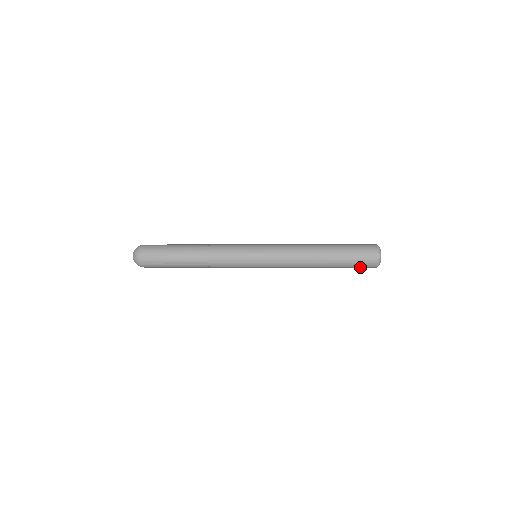
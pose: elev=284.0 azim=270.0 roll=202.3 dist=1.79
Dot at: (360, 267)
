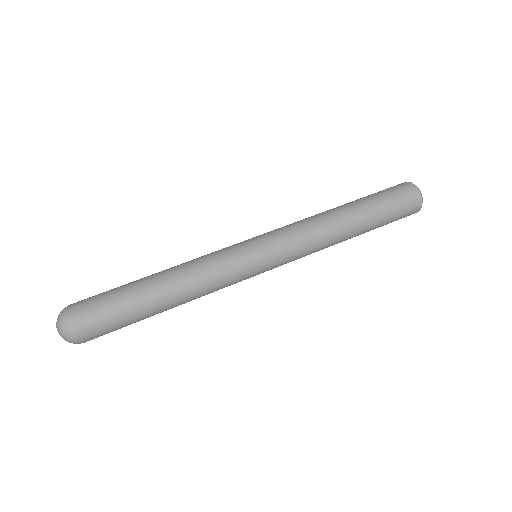
Dot at: occluded
